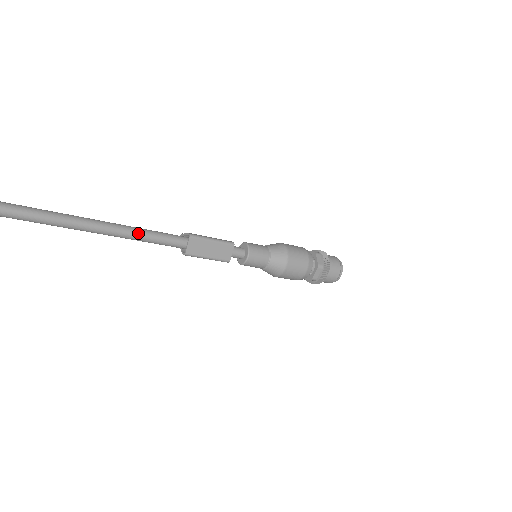
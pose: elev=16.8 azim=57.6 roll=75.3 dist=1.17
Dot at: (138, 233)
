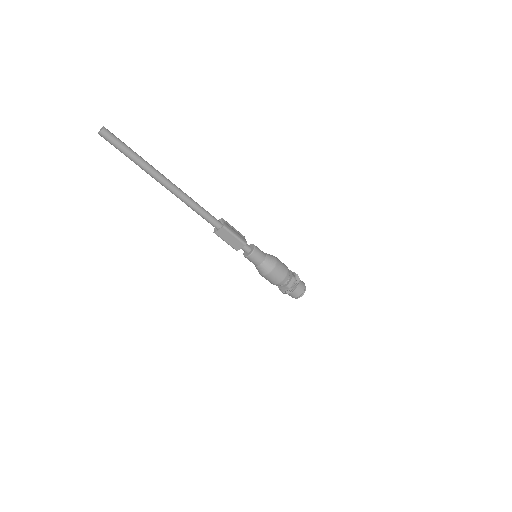
Dot at: (196, 208)
